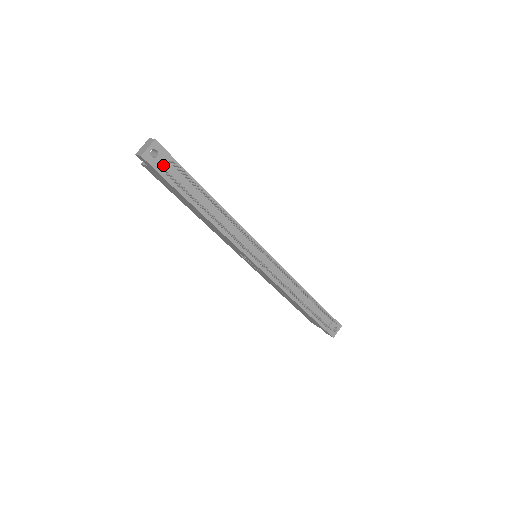
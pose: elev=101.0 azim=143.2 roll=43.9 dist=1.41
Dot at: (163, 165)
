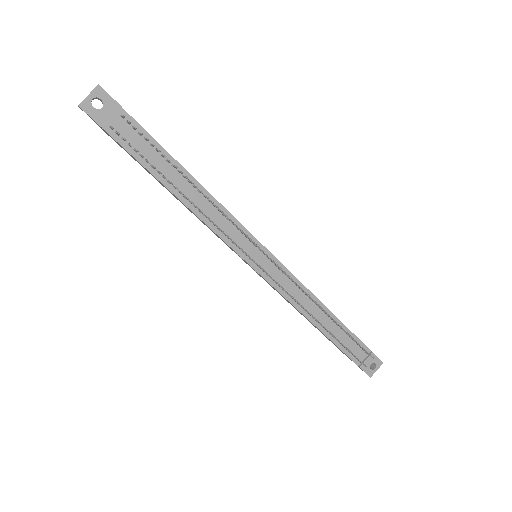
Dot at: (112, 121)
